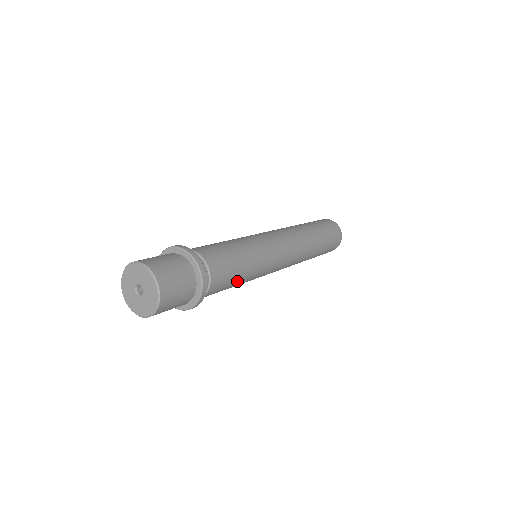
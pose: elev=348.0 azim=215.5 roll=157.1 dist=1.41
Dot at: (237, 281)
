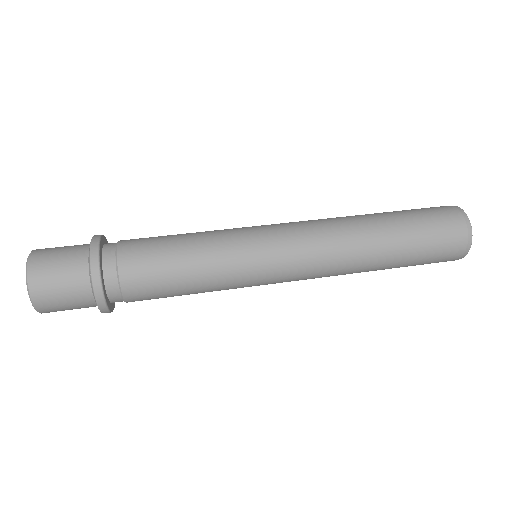
Dot at: occluded
